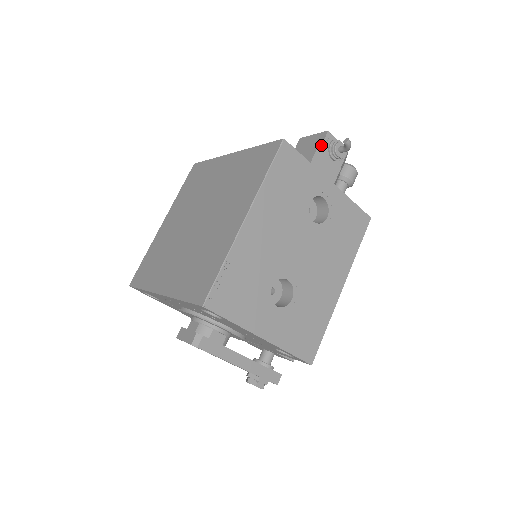
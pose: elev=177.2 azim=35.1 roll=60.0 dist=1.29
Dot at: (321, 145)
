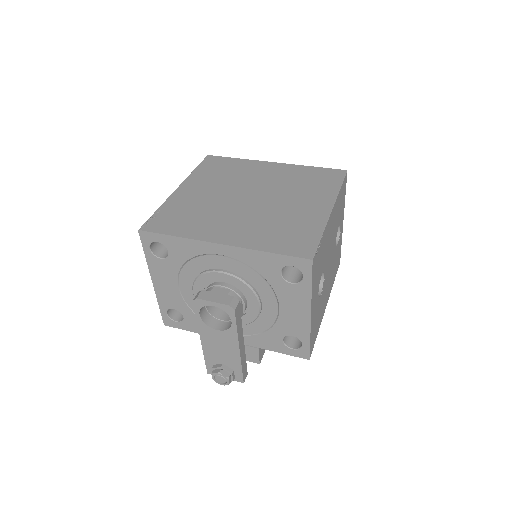
Dot at: occluded
